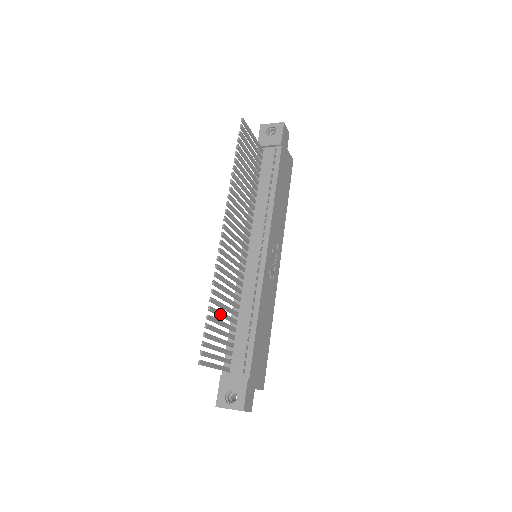
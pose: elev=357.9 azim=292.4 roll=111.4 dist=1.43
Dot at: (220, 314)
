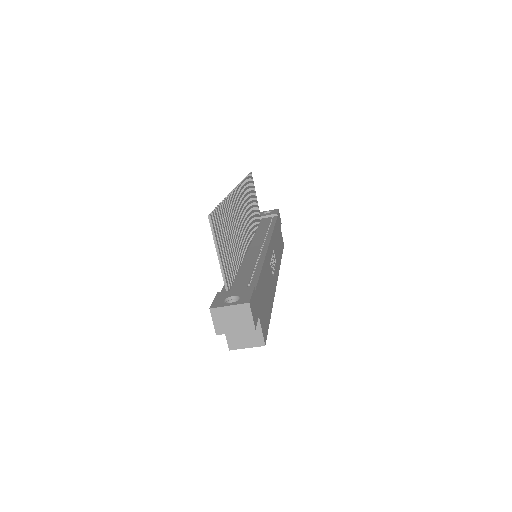
Dot at: (228, 228)
